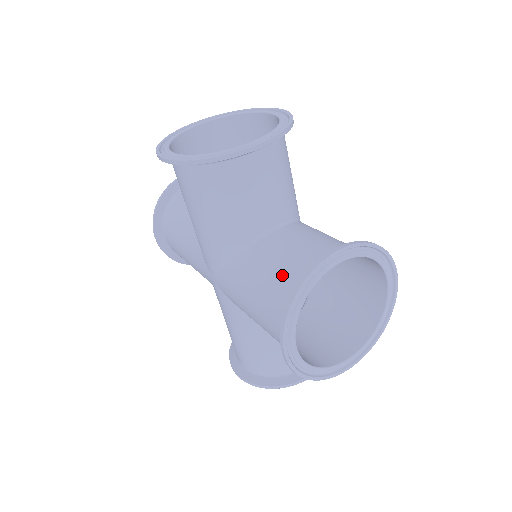
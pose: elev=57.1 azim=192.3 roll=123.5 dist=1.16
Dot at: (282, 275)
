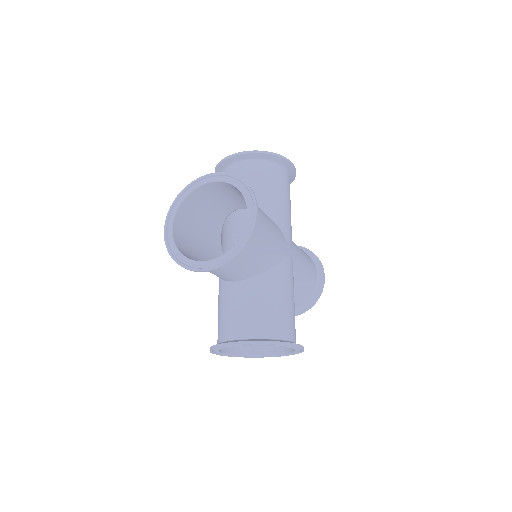
Dot at: (221, 323)
